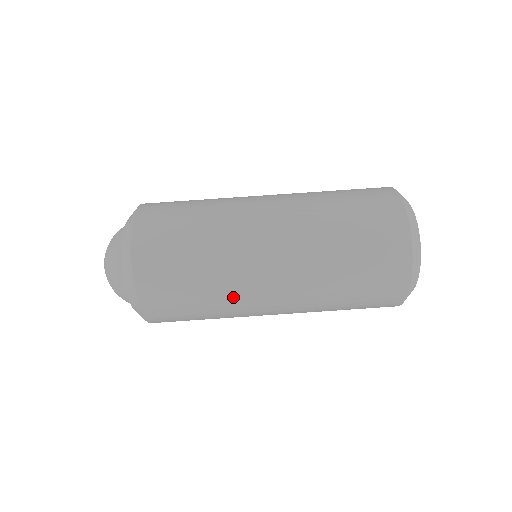
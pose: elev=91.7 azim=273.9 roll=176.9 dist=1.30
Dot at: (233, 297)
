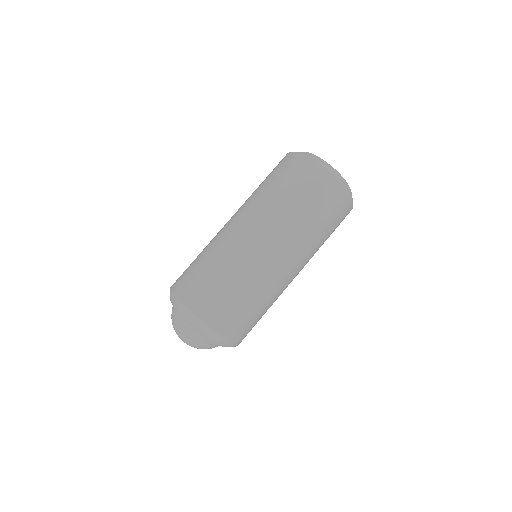
Dot at: (261, 279)
